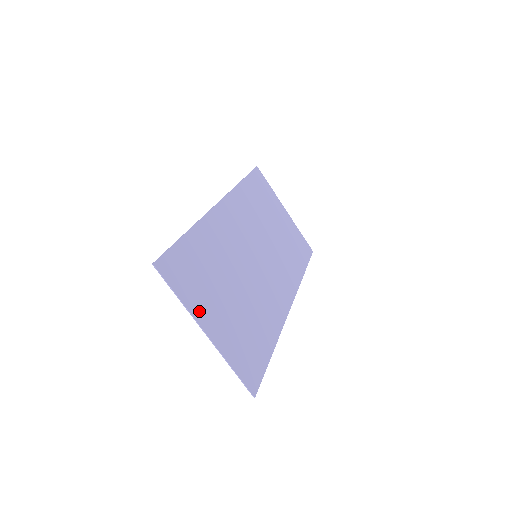
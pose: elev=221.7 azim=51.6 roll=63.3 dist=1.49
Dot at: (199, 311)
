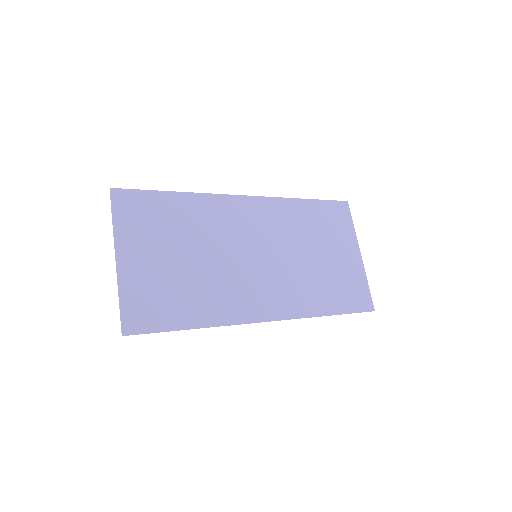
Dot at: (126, 241)
